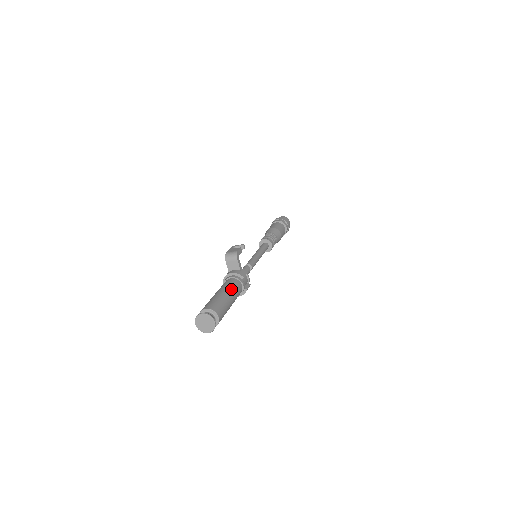
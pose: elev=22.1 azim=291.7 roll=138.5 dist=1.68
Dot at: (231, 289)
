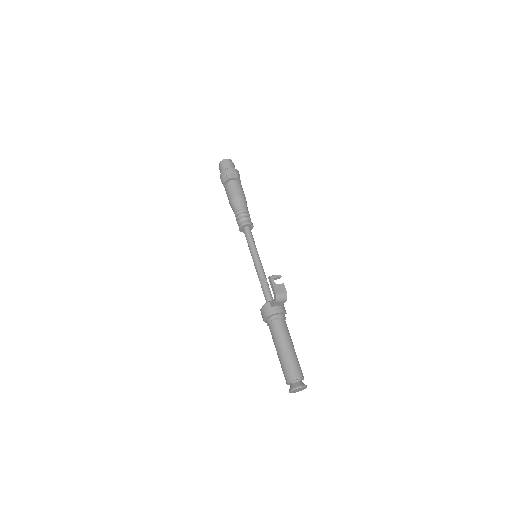
Dot at: (290, 337)
